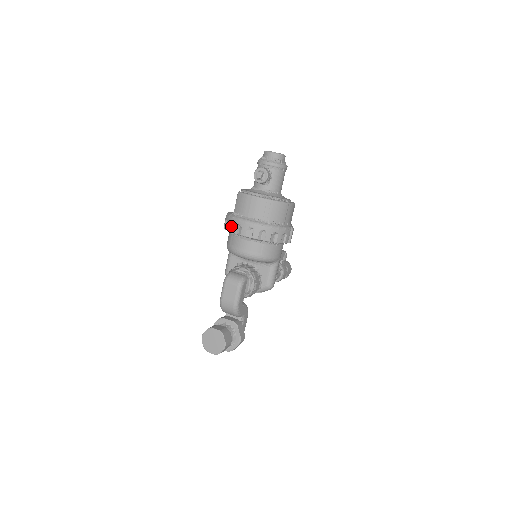
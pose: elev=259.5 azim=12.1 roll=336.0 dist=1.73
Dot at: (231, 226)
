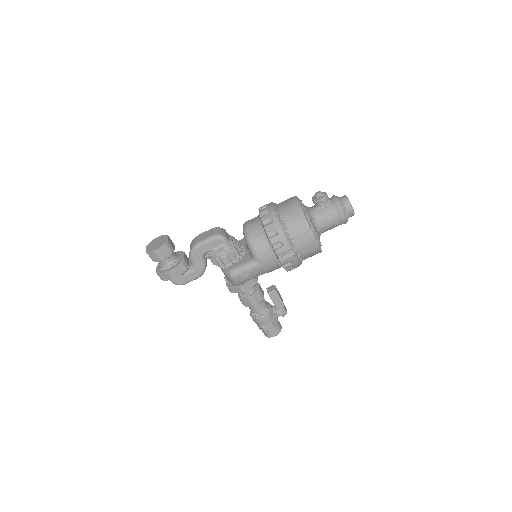
Dot at: occluded
